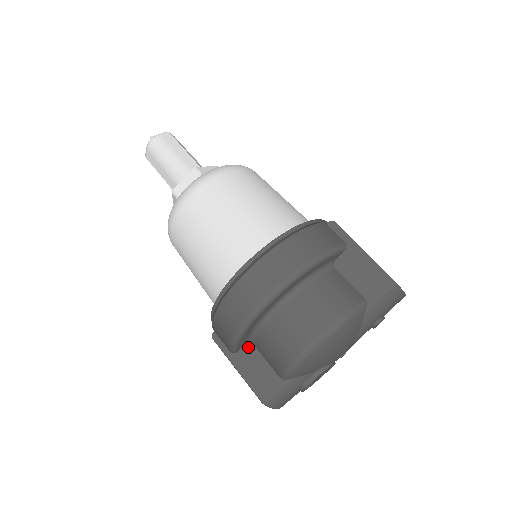
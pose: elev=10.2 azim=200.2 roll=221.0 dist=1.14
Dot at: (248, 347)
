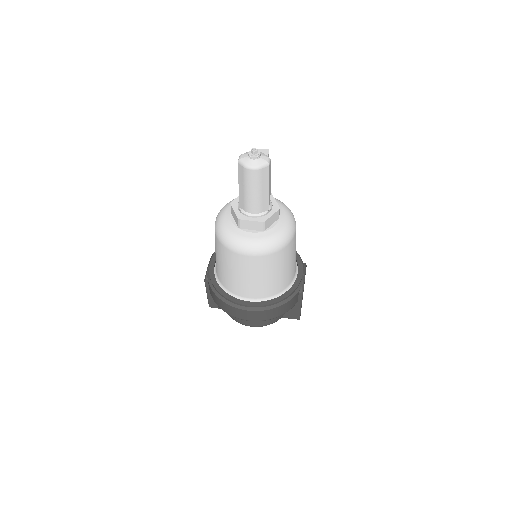
Dot at: occluded
